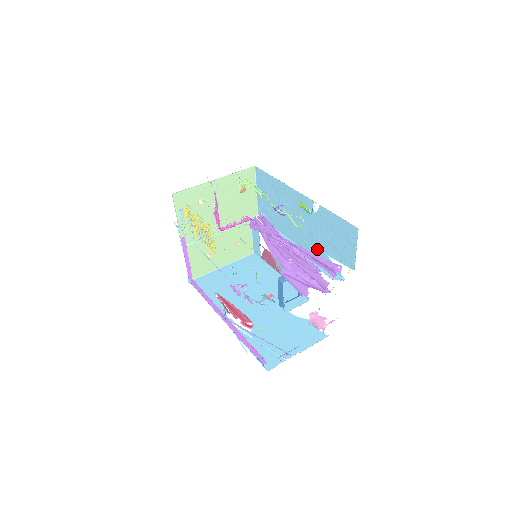
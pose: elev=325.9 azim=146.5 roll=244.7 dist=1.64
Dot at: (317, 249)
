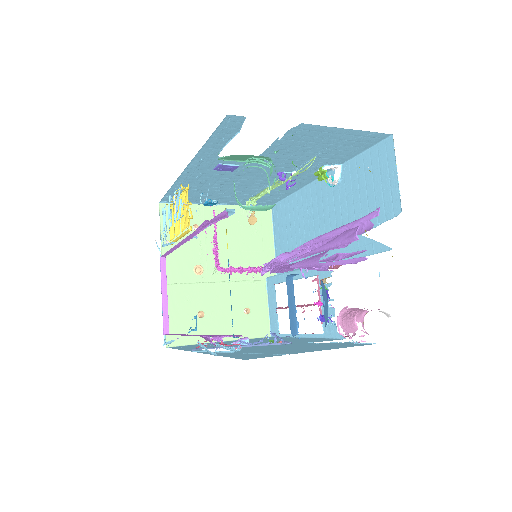
Dot at: occluded
